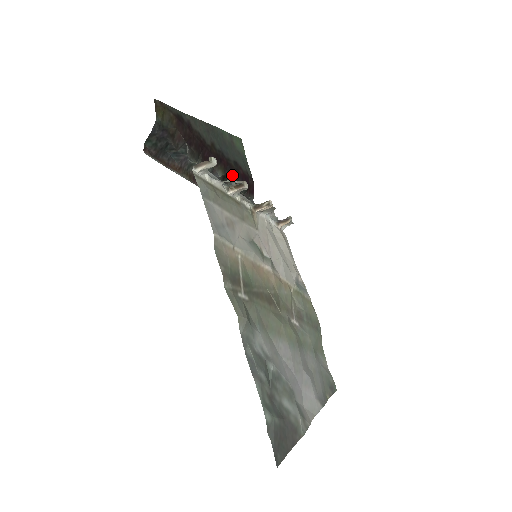
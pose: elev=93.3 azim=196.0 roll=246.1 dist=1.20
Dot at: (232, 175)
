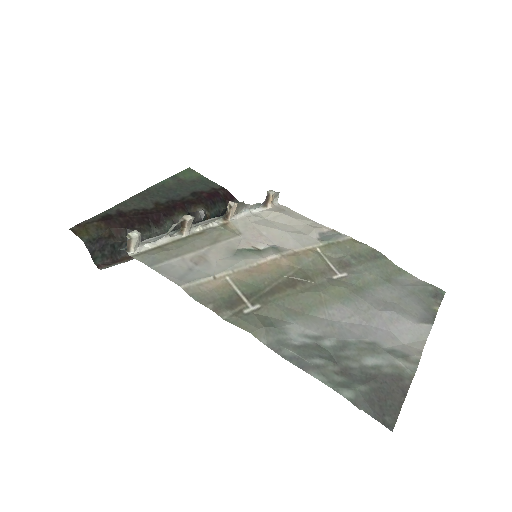
Dot at: (196, 207)
